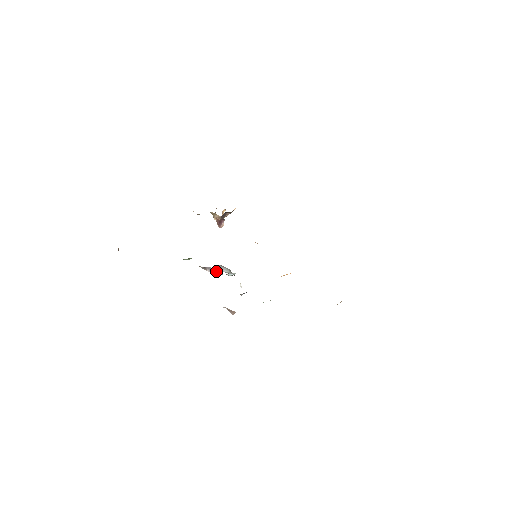
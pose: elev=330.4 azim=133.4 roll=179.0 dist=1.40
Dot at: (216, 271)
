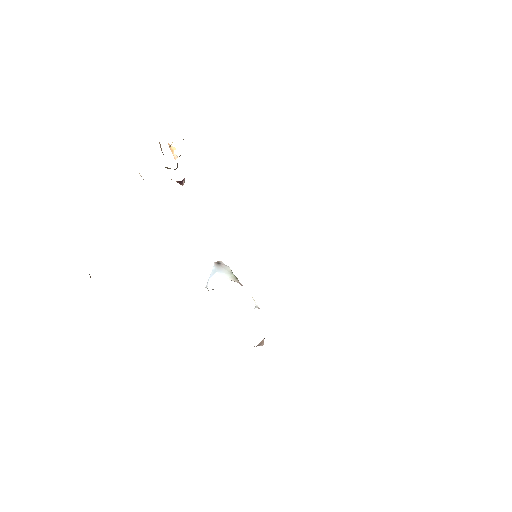
Dot at: occluded
